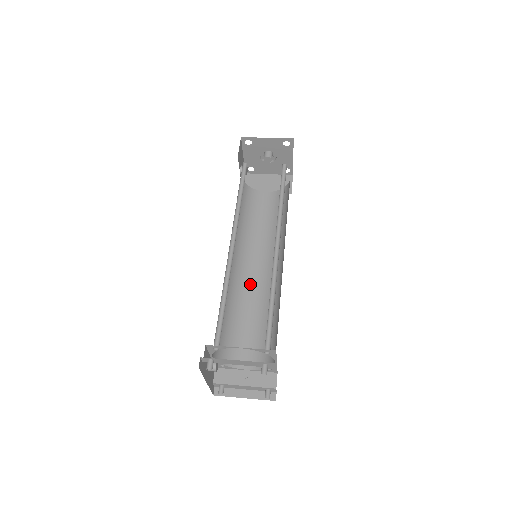
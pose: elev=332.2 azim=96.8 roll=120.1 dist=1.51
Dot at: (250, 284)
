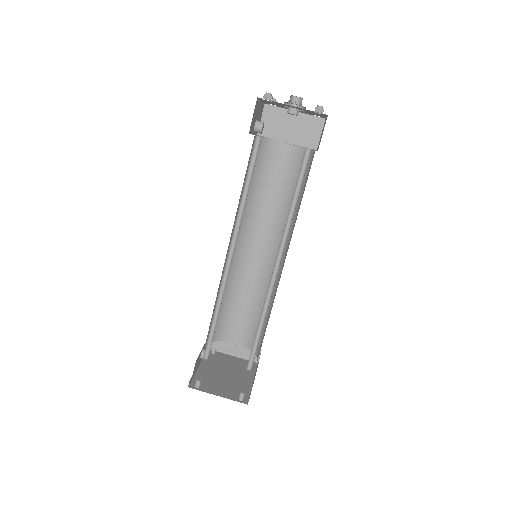
Dot at: (249, 264)
